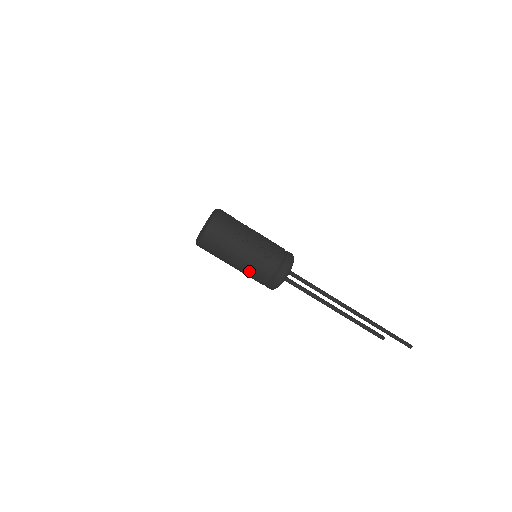
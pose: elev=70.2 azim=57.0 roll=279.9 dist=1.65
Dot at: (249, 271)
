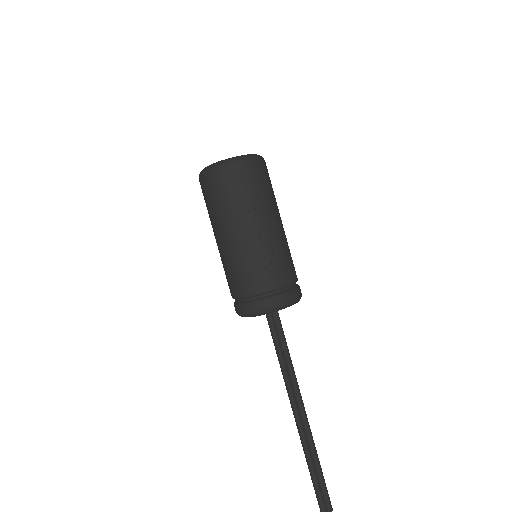
Dot at: (250, 257)
